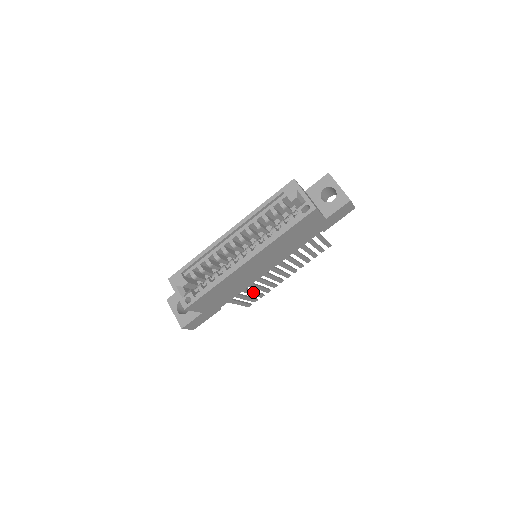
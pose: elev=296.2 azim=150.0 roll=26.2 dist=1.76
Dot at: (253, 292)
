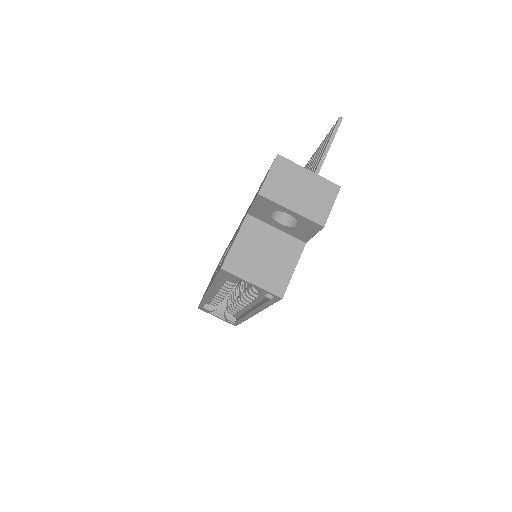
Dot at: occluded
